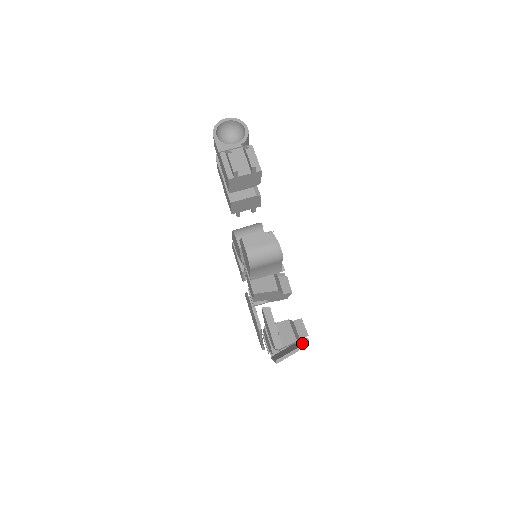
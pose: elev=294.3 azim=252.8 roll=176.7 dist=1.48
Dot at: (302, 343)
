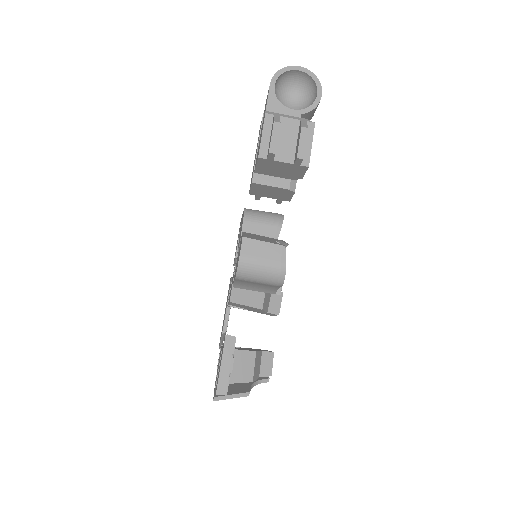
Dot at: (259, 382)
